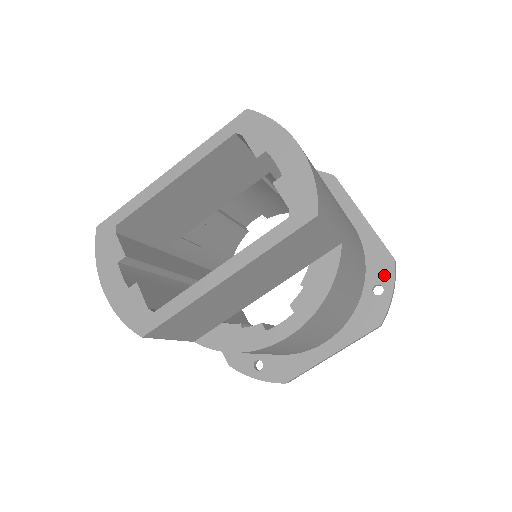
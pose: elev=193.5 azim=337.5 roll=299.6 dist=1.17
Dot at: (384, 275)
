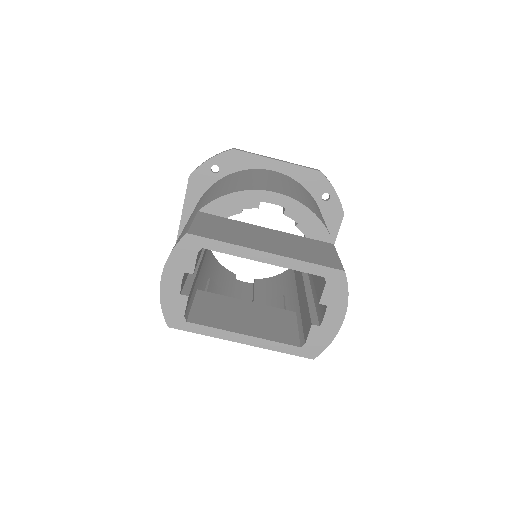
Dot at: occluded
